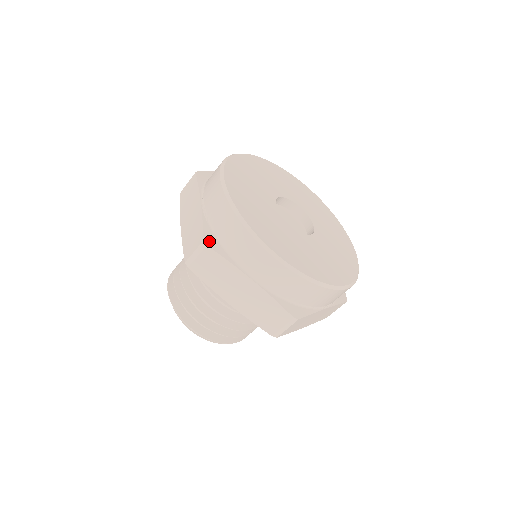
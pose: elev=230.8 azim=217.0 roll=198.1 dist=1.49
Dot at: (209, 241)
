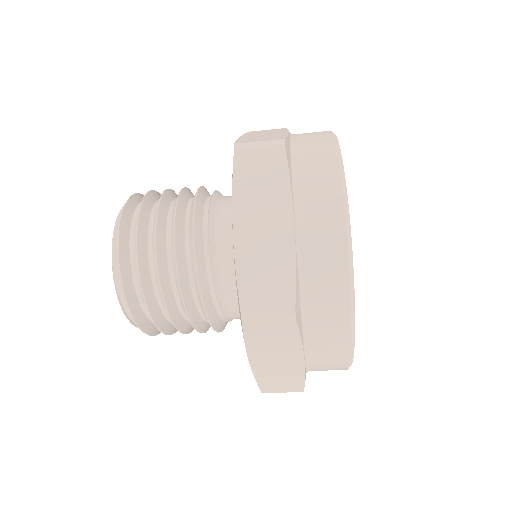
Dot at: (297, 309)
